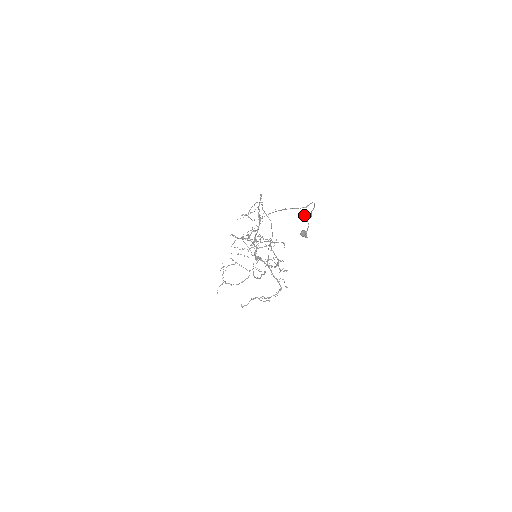
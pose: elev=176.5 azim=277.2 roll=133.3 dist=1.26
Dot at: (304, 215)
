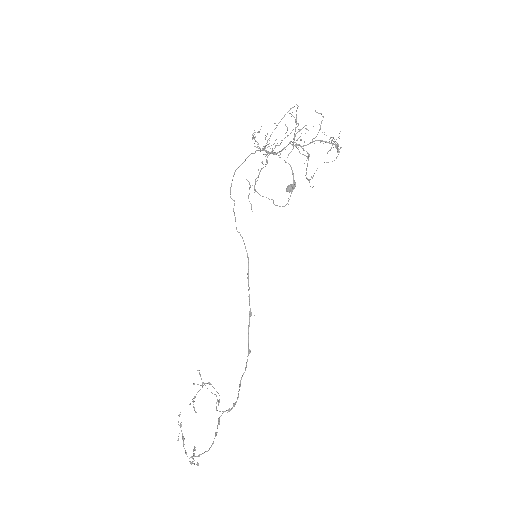
Dot at: occluded
